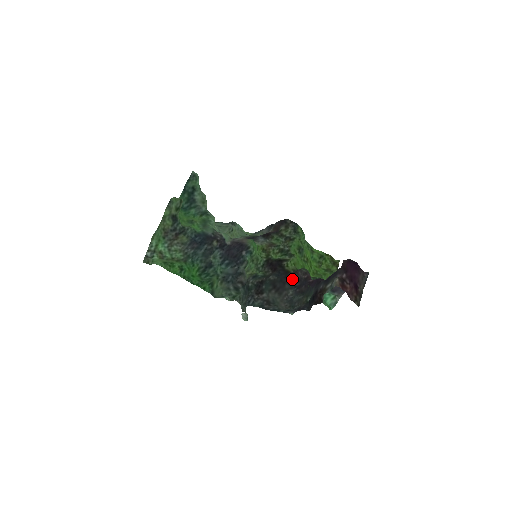
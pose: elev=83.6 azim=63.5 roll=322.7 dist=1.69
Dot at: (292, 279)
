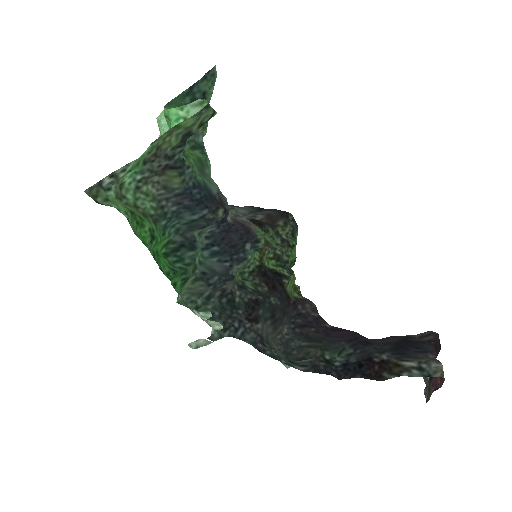
Dot at: (293, 310)
